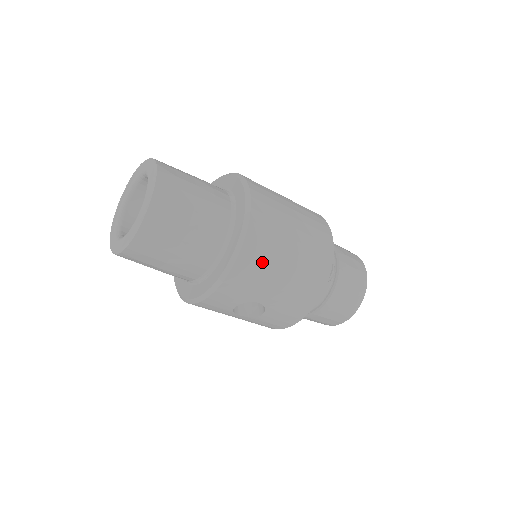
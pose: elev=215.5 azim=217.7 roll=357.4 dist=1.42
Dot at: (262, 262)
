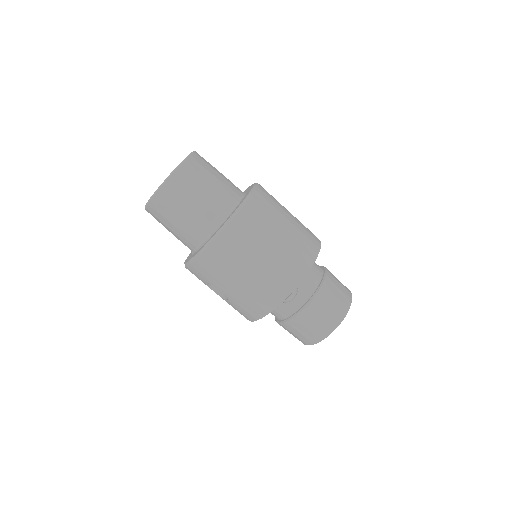
Dot at: (227, 260)
